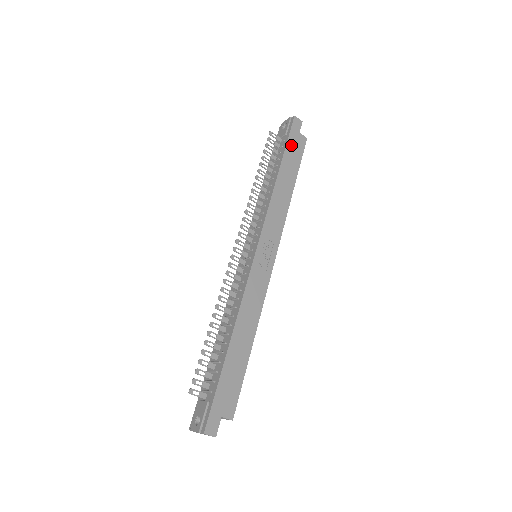
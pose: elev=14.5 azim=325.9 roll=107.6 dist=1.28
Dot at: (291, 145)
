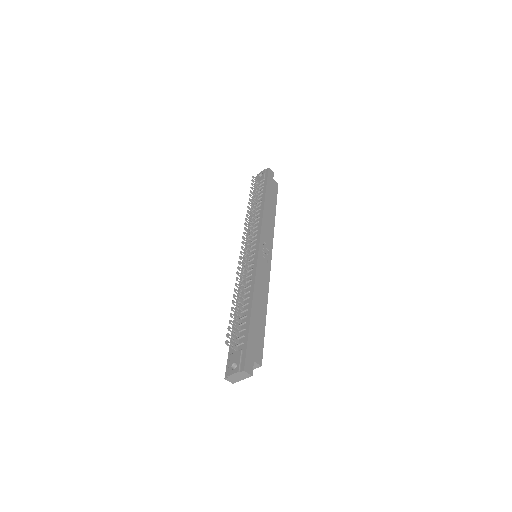
Dot at: (269, 185)
